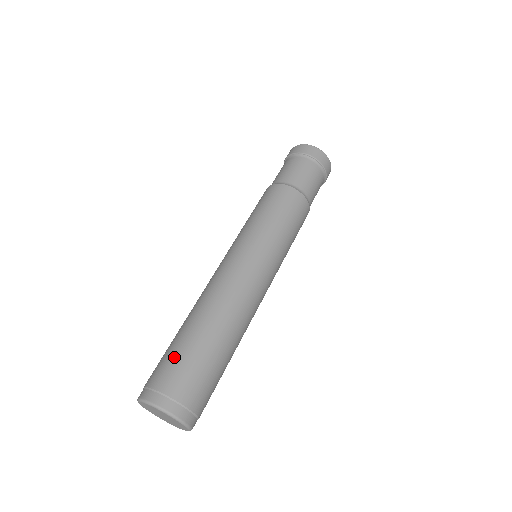
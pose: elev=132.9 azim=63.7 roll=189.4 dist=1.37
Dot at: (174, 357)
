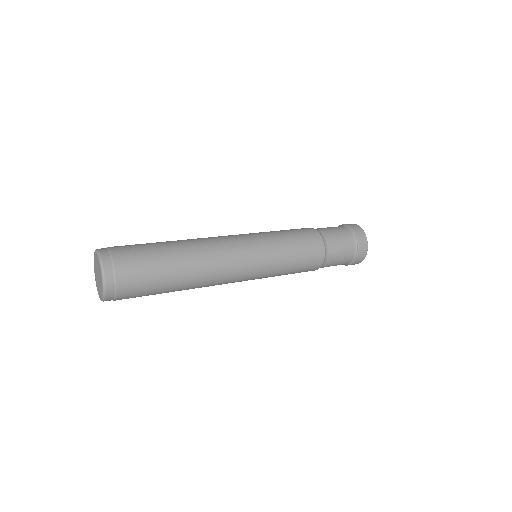
Dot at: (146, 262)
